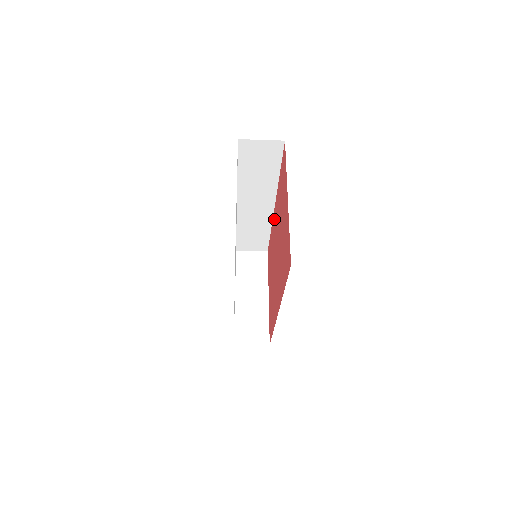
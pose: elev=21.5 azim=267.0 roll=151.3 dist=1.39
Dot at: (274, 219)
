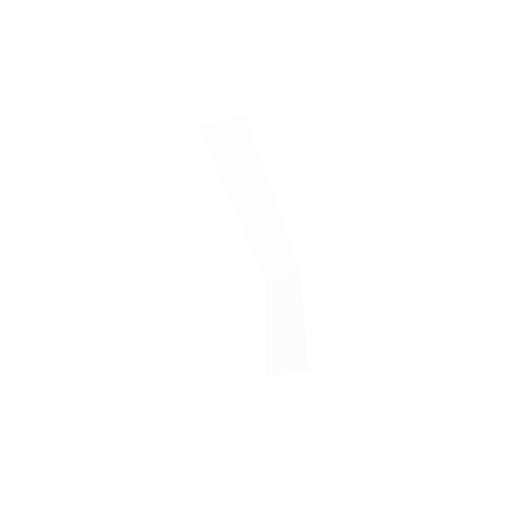
Dot at: occluded
